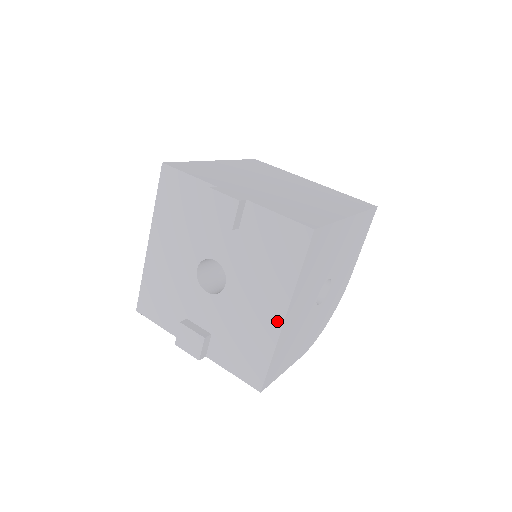
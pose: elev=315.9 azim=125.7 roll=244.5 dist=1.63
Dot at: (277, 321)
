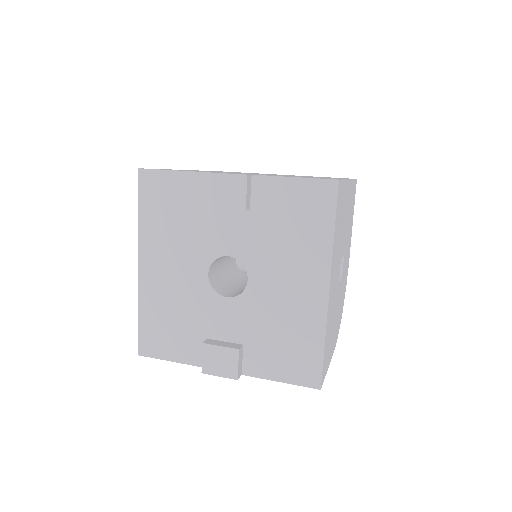
Dot at: (320, 297)
